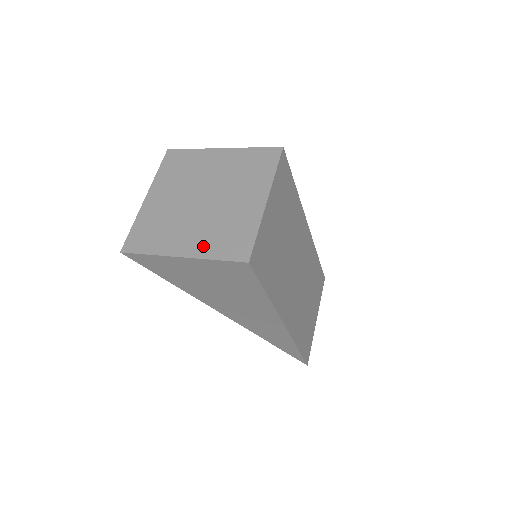
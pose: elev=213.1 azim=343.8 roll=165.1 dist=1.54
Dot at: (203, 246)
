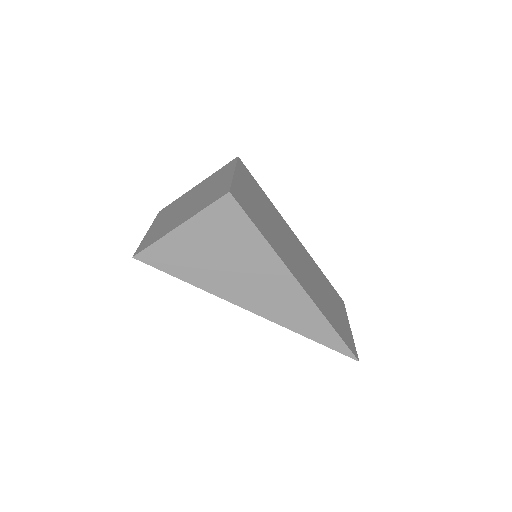
Dot at: (194, 212)
